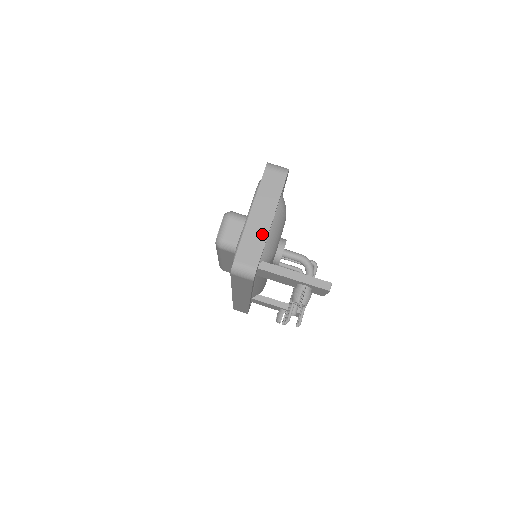
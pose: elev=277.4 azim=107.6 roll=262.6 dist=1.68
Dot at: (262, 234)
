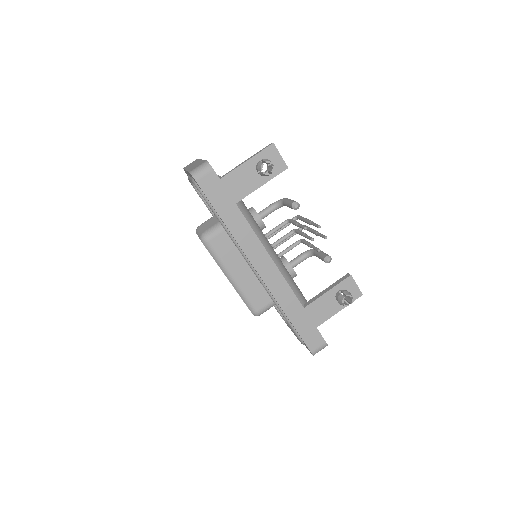
Dot at: (199, 162)
